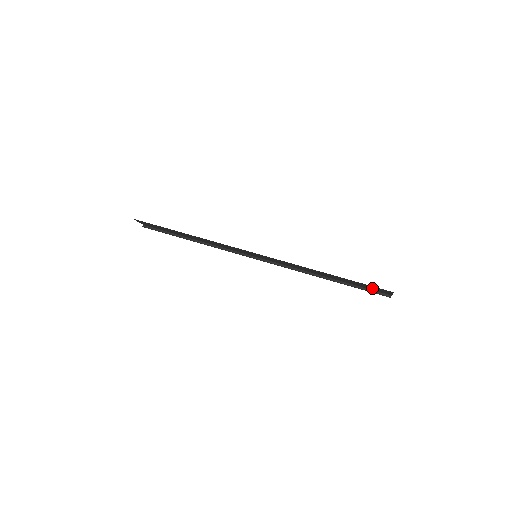
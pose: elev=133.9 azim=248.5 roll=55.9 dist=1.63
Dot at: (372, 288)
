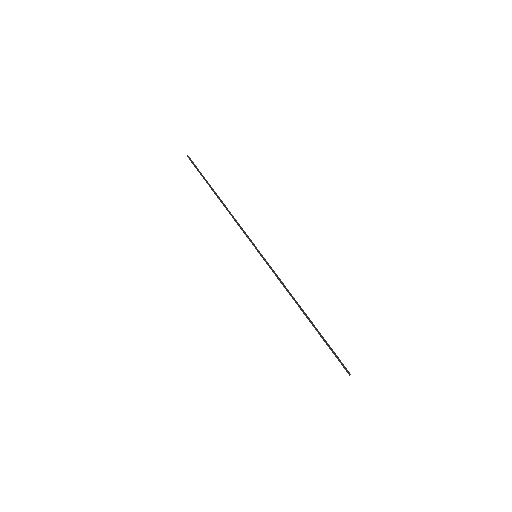
Dot at: occluded
